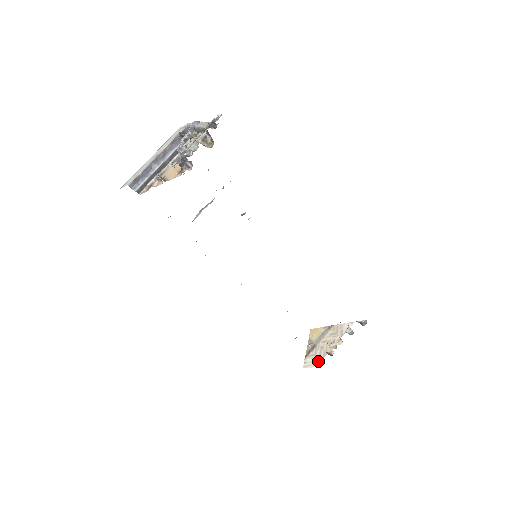
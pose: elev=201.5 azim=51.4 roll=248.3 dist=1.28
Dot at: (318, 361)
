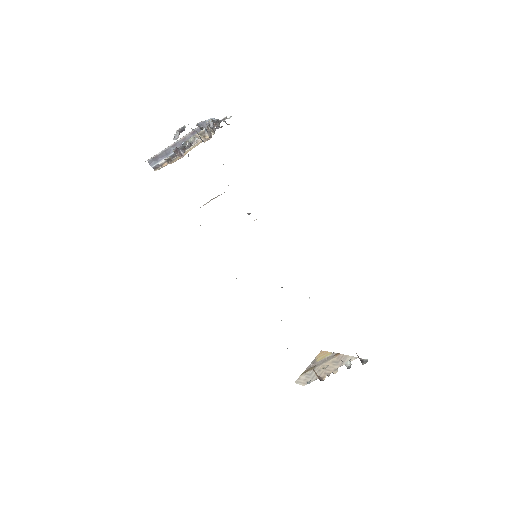
Dot at: (309, 381)
